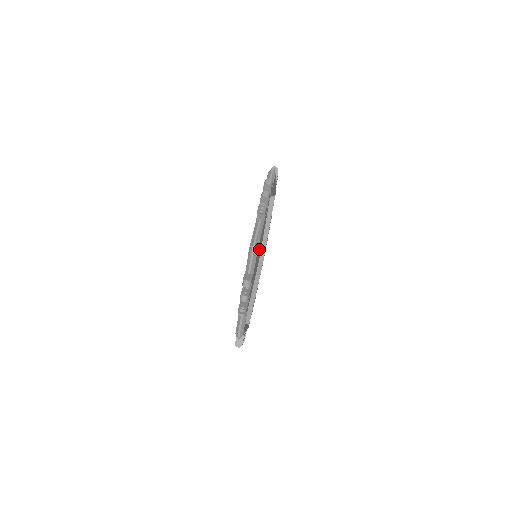
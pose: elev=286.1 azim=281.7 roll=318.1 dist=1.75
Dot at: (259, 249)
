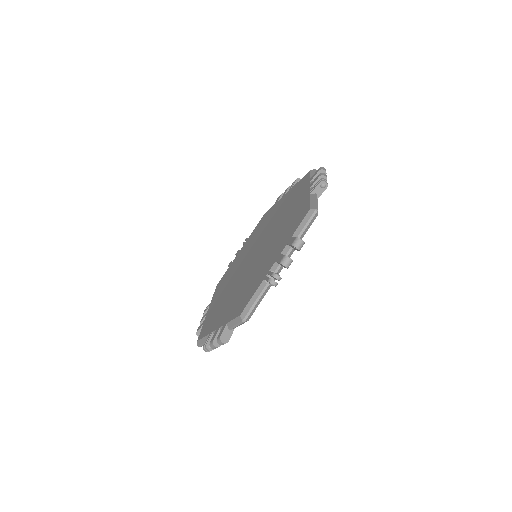
Dot at: occluded
